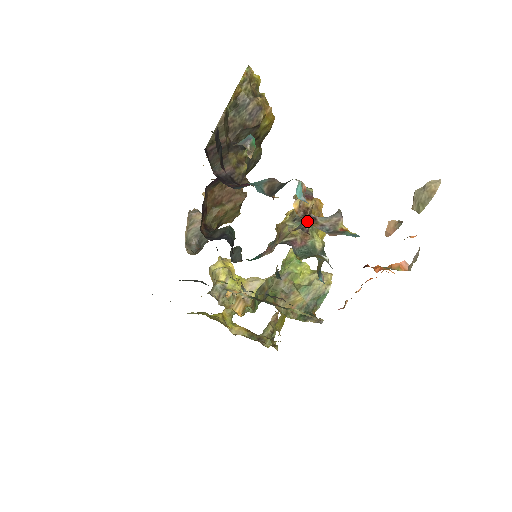
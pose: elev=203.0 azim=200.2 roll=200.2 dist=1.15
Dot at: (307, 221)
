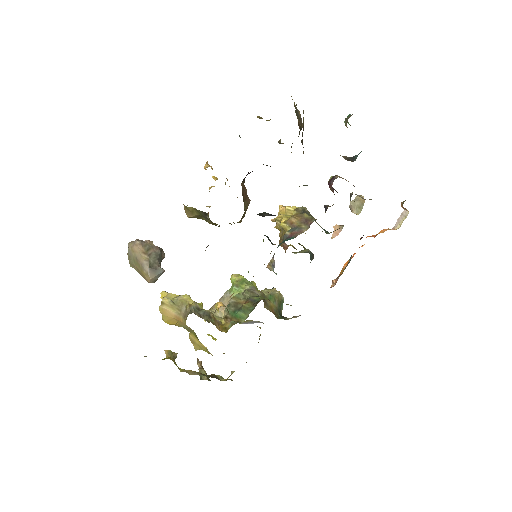
Dot at: (310, 214)
